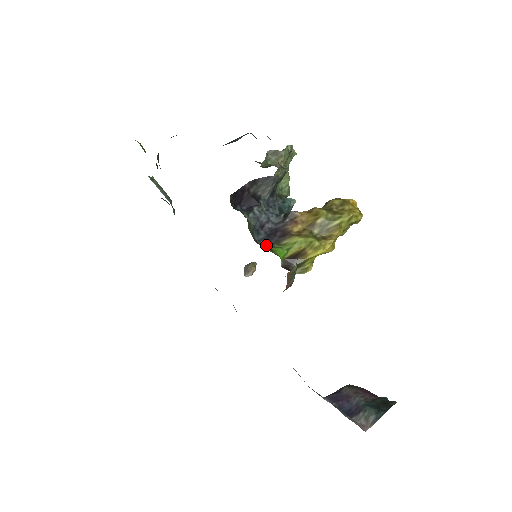
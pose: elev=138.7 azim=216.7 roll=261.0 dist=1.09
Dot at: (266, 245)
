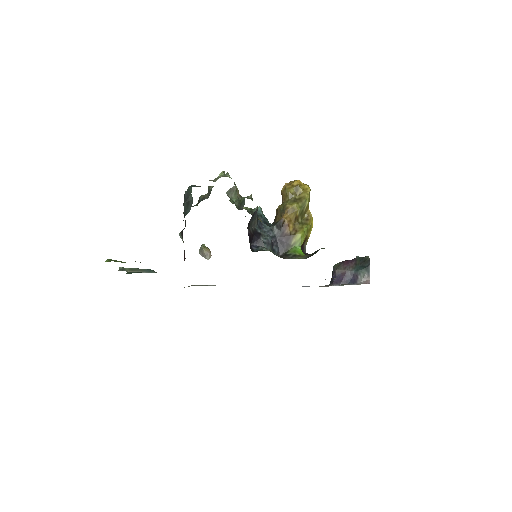
Dot at: (285, 253)
